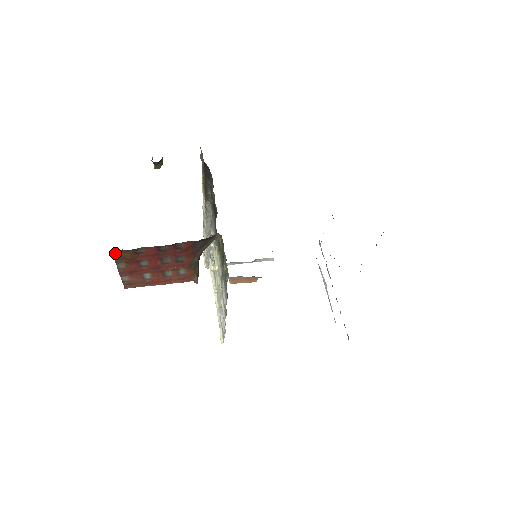
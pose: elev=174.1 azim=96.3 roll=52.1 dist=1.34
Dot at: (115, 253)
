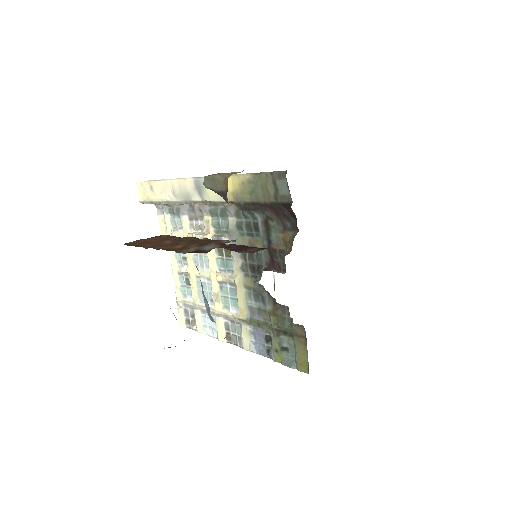
Dot at: occluded
